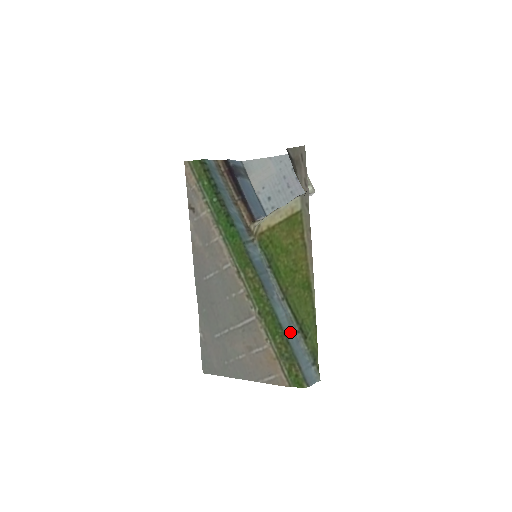
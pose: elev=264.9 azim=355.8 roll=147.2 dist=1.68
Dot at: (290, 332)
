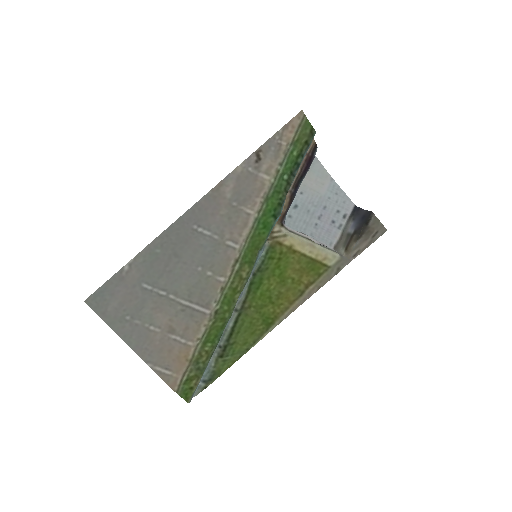
Dot at: occluded
